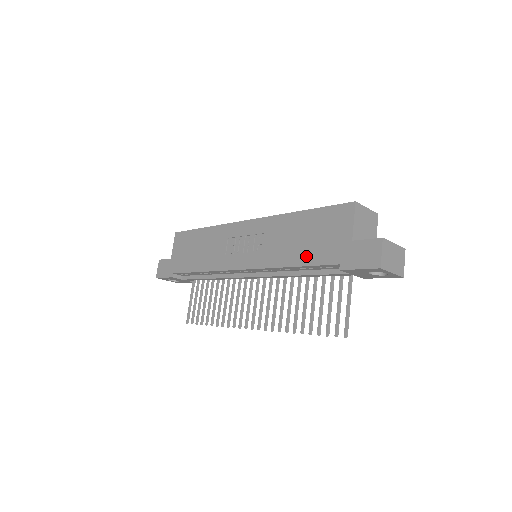
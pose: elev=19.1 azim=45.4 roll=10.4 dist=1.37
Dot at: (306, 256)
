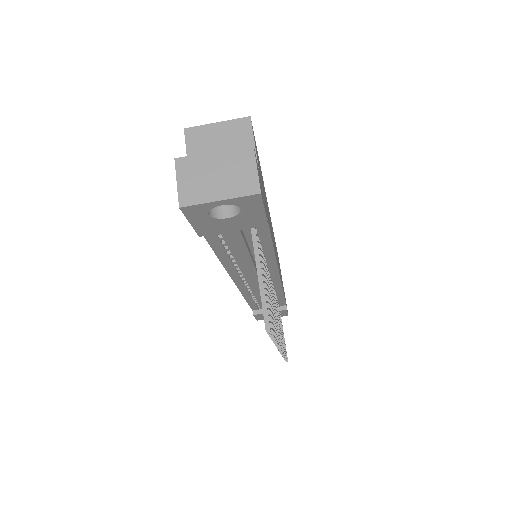
Dot at: occluded
